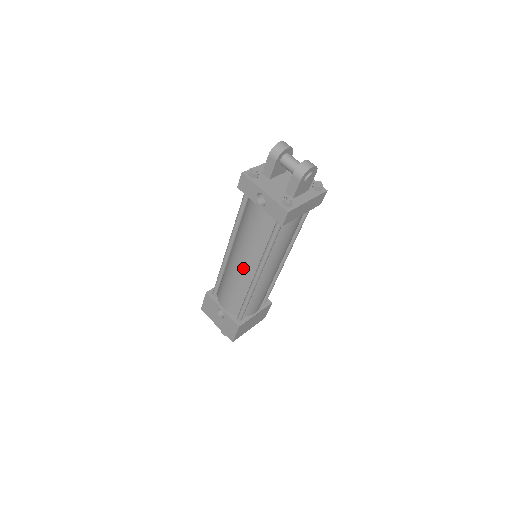
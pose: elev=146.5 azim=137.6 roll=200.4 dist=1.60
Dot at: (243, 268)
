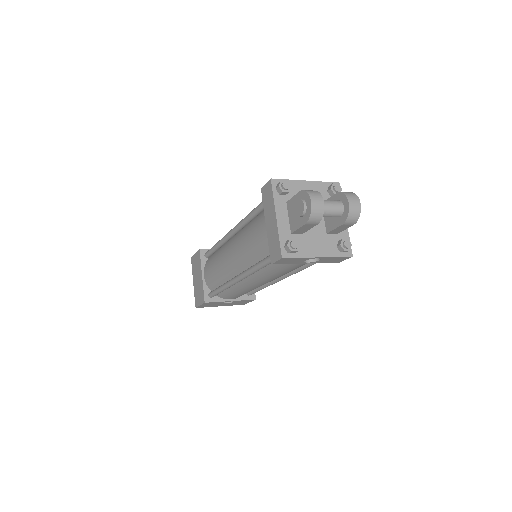
Dot at: occluded
